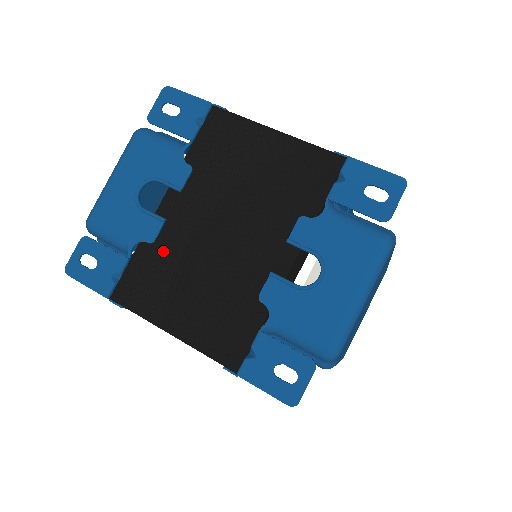
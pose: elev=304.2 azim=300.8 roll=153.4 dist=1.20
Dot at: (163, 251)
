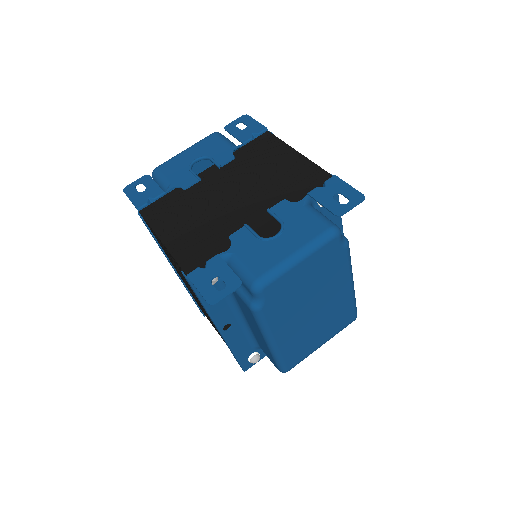
Dot at: (188, 195)
